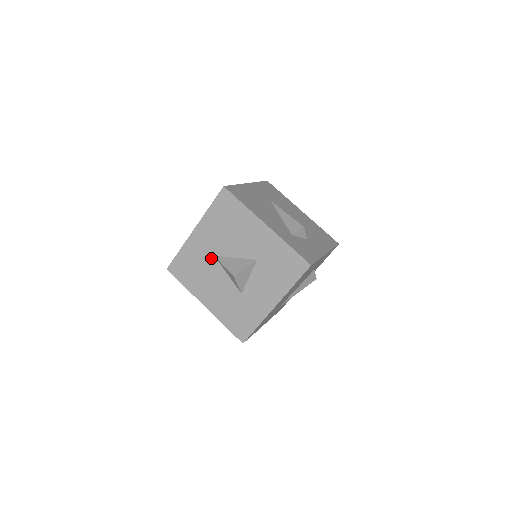
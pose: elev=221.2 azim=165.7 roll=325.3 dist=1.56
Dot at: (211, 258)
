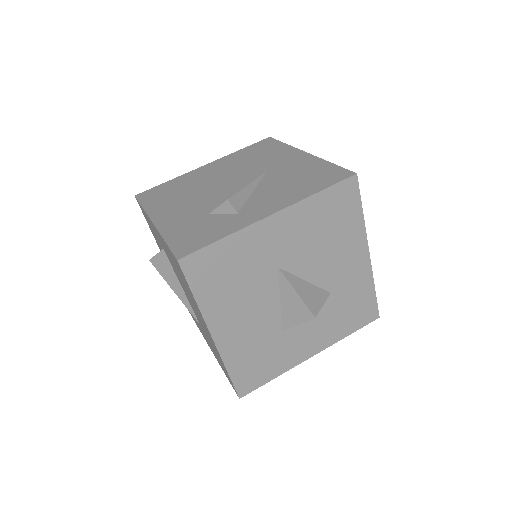
Dot at: (271, 269)
